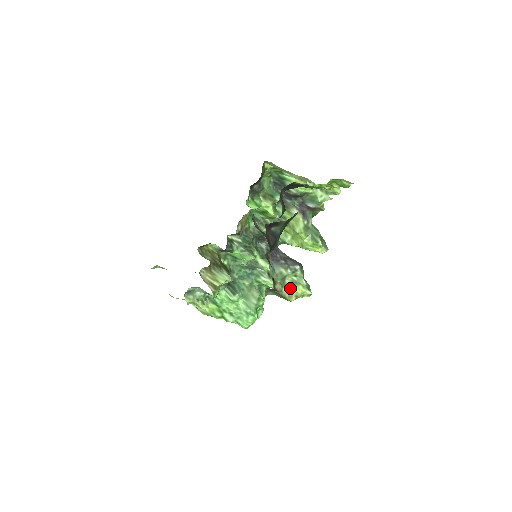
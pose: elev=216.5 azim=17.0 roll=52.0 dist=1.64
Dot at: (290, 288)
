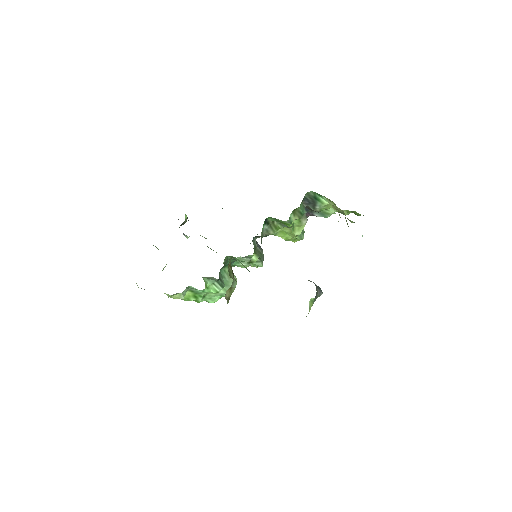
Dot at: (310, 309)
